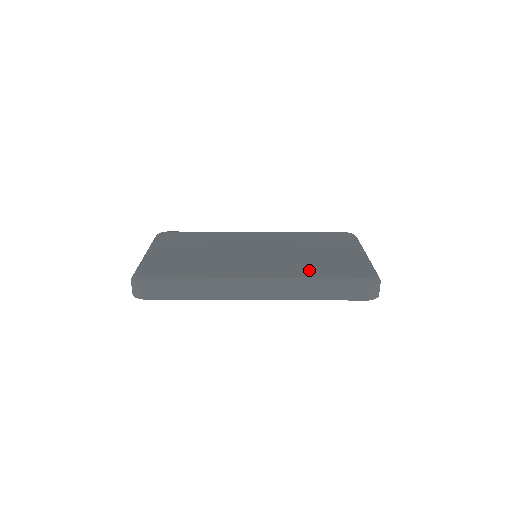
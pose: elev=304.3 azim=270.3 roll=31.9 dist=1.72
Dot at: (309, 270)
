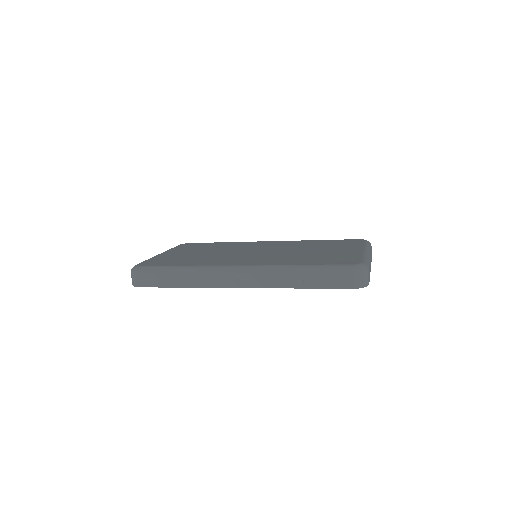
Dot at: (295, 261)
